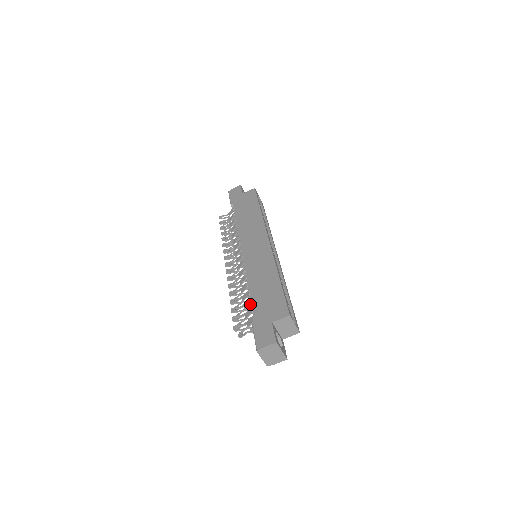
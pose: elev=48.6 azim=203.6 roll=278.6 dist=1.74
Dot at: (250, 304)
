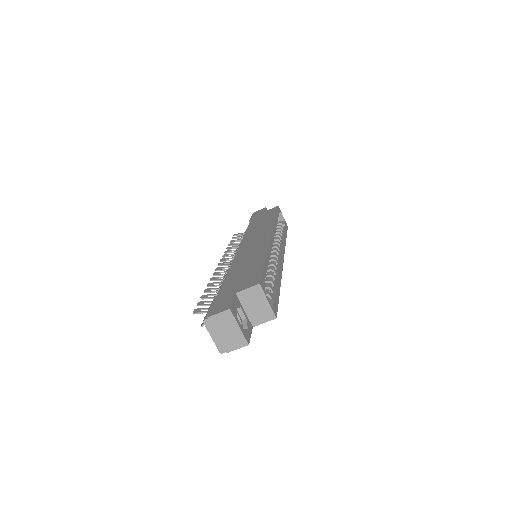
Dot at: occluded
